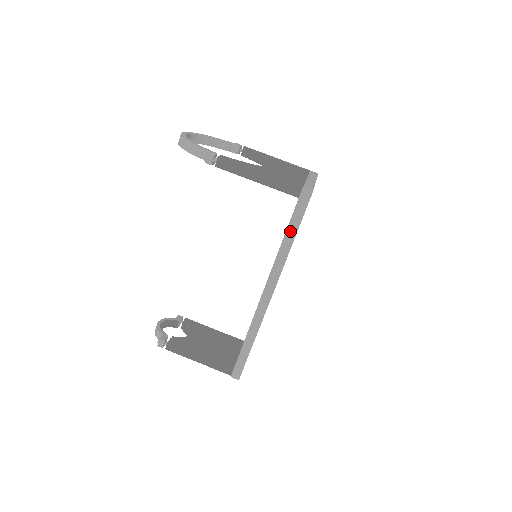
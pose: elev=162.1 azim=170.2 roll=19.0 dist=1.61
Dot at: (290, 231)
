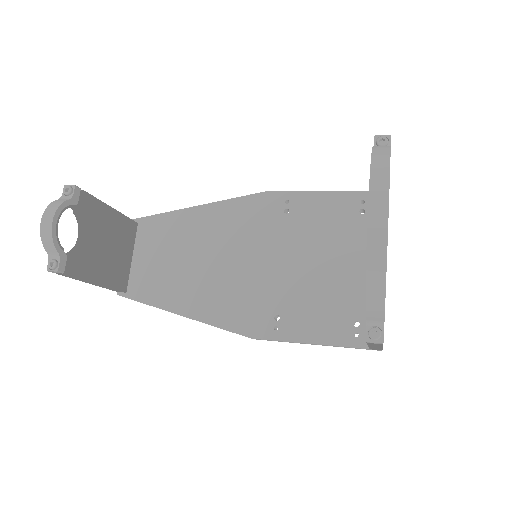
Dot at: occluded
